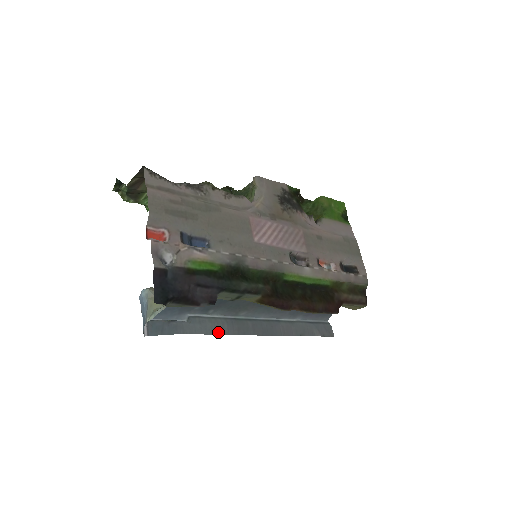
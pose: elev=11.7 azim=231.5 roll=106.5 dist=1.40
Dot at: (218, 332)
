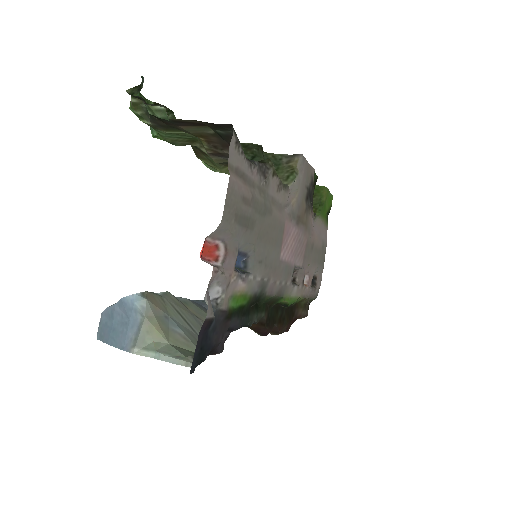
Dot at: occluded
